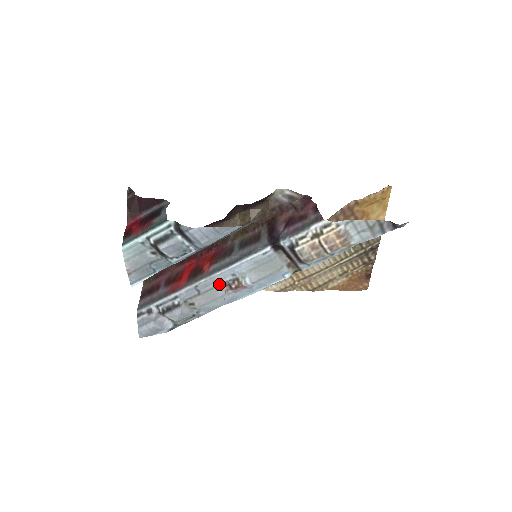
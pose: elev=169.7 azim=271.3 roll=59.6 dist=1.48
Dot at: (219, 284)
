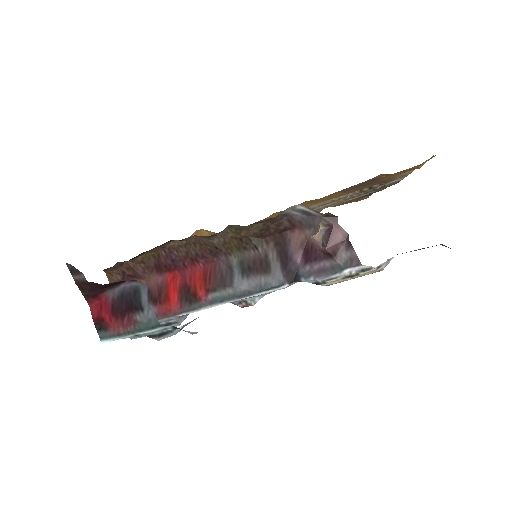
Dot at: occluded
